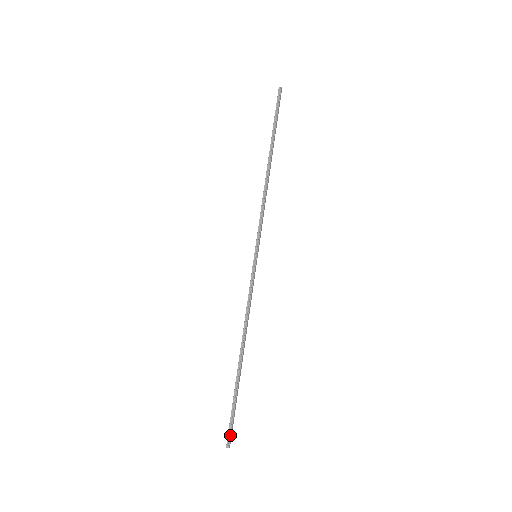
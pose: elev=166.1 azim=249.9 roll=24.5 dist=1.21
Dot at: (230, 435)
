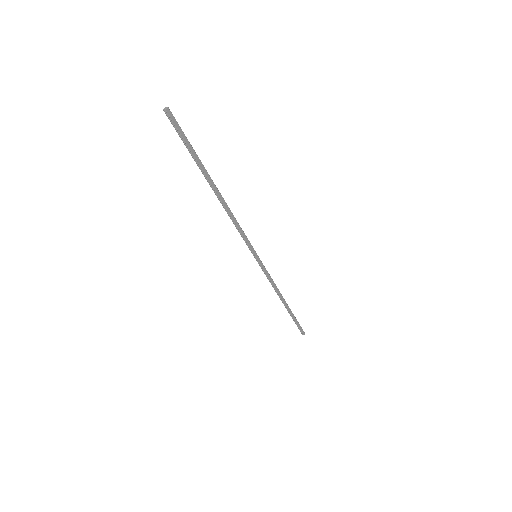
Dot at: (301, 331)
